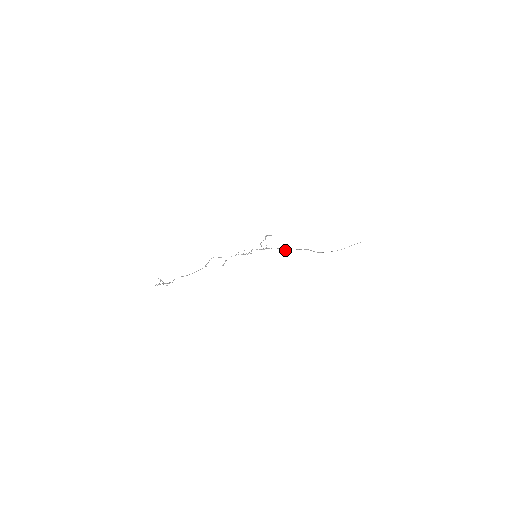
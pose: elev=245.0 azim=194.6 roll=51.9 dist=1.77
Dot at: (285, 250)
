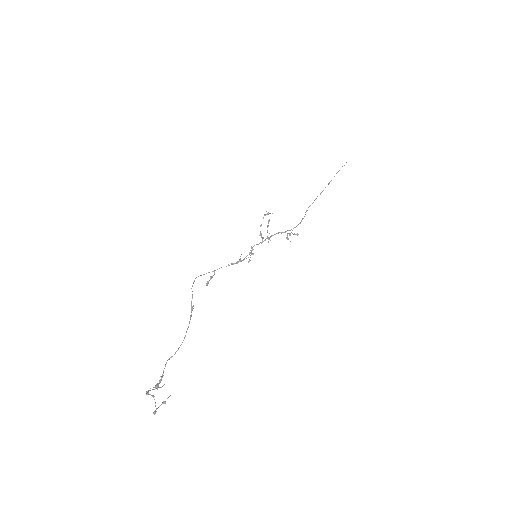
Dot at: occluded
